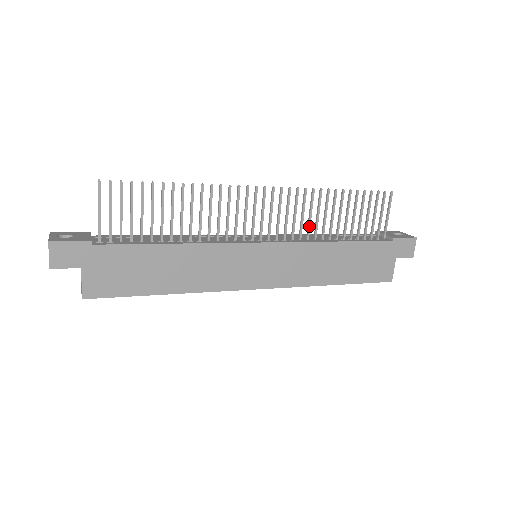
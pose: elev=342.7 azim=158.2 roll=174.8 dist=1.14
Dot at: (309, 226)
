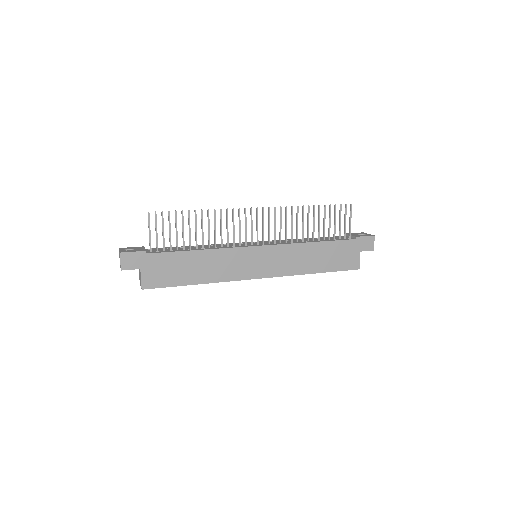
Dot at: (292, 232)
